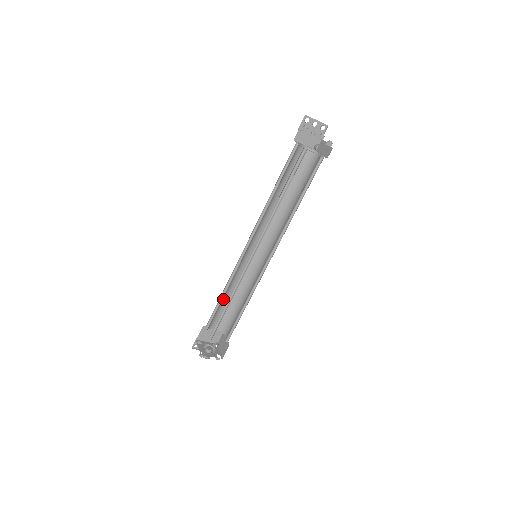
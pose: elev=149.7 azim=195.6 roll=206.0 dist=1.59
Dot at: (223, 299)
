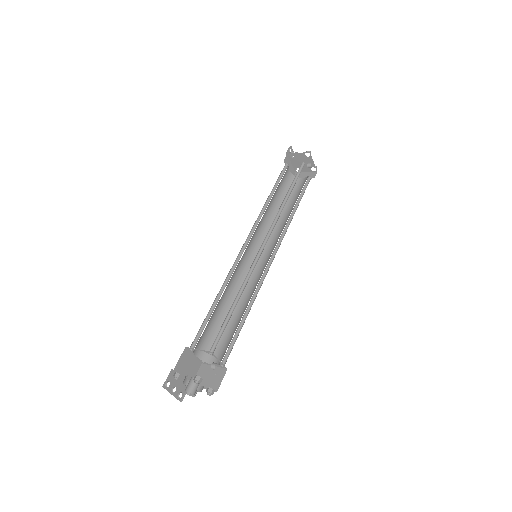
Dot at: (215, 308)
